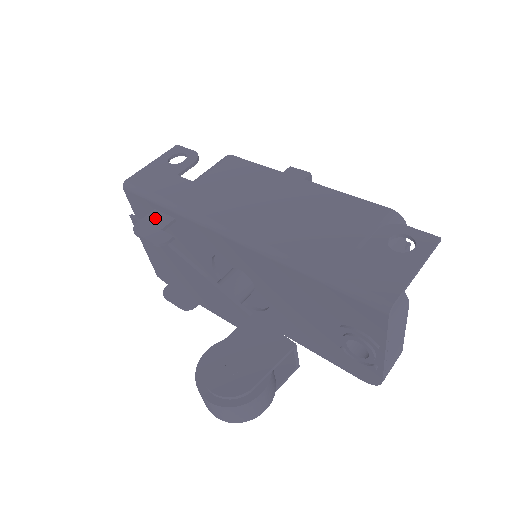
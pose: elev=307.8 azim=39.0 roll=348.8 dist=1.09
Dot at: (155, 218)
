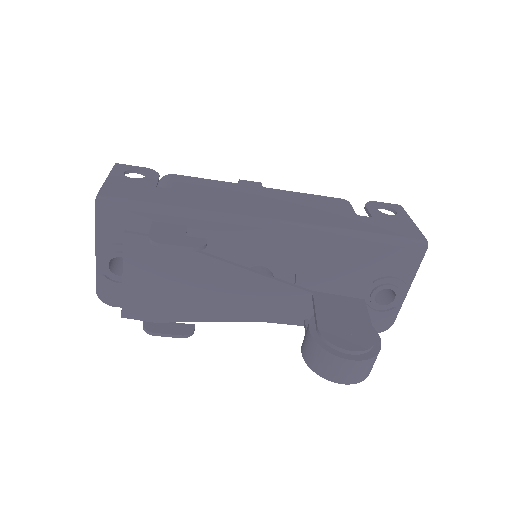
Dot at: (165, 228)
